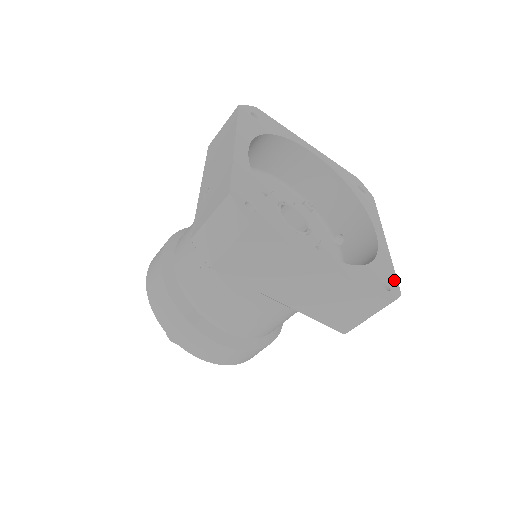
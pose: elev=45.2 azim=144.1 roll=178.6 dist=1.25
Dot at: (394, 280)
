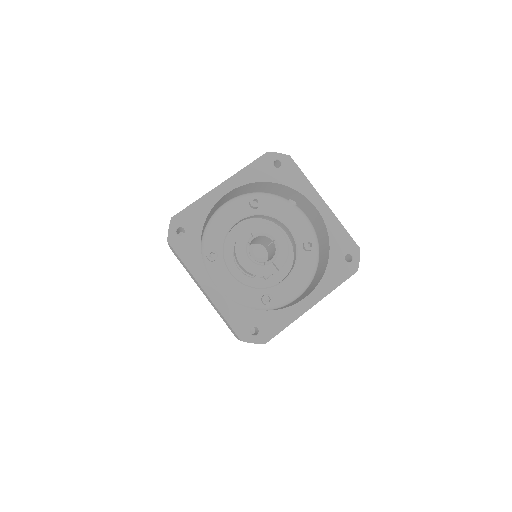
Dot at: (350, 242)
